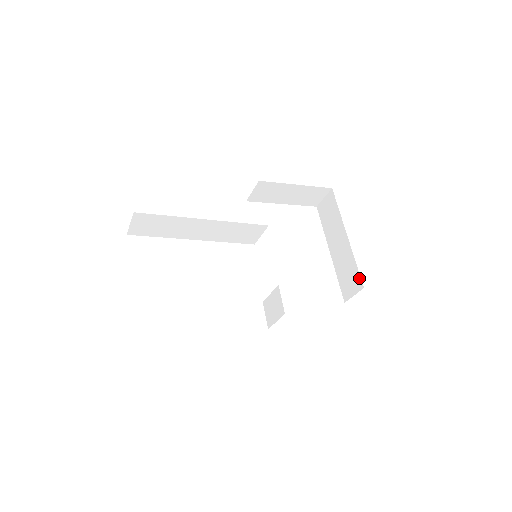
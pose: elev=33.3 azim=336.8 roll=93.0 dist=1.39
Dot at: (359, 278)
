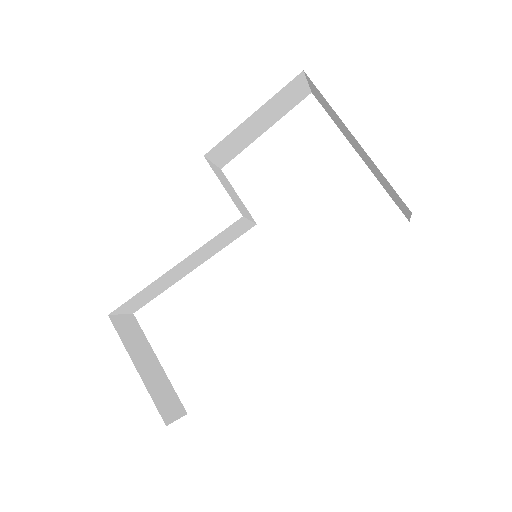
Dot at: (400, 199)
